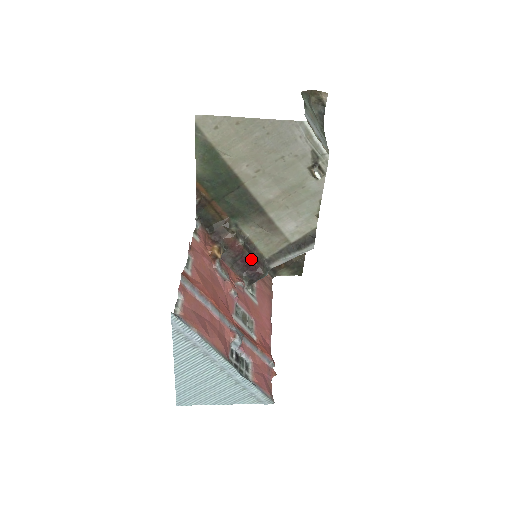
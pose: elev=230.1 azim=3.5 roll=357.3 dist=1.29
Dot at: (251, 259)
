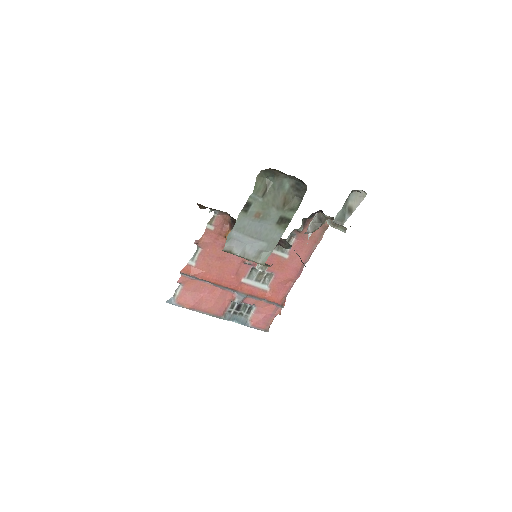
Dot at: occluded
